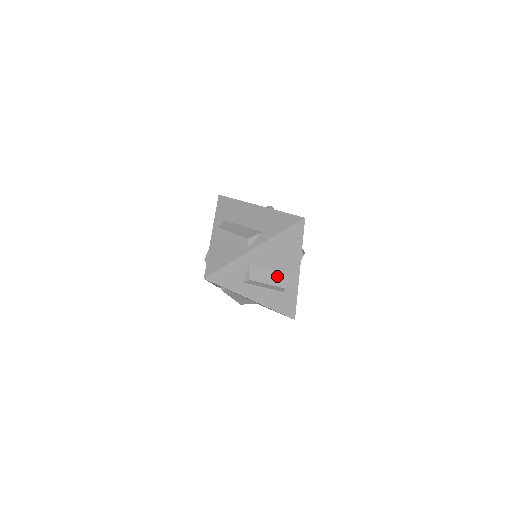
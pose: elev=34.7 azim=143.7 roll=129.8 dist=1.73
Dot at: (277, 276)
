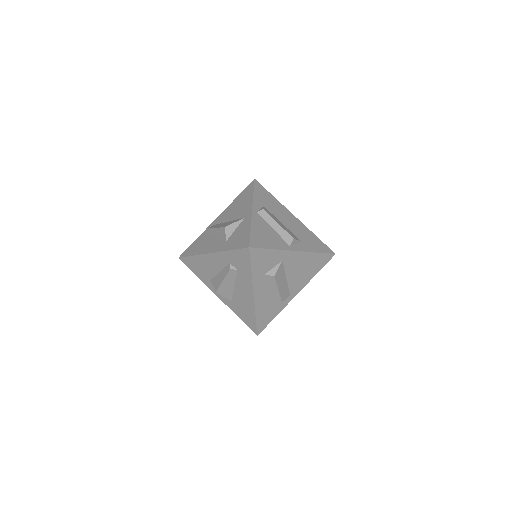
Dot at: (285, 287)
